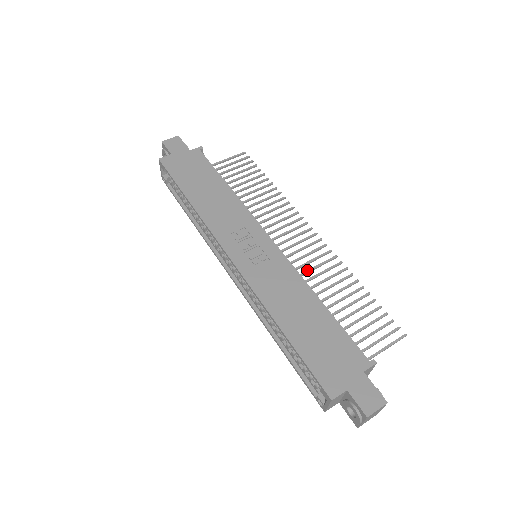
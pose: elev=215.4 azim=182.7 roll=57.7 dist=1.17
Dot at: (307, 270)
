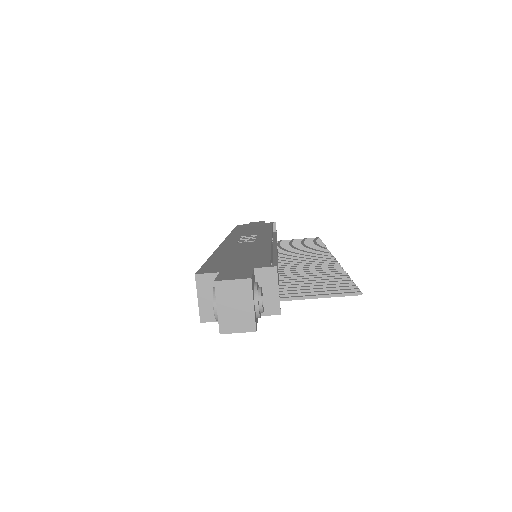
Dot at: (296, 266)
